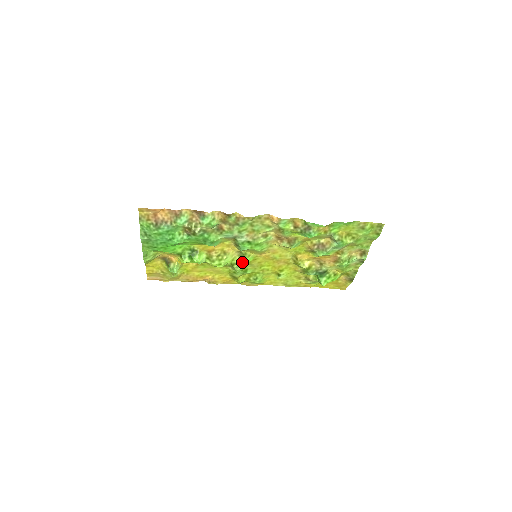
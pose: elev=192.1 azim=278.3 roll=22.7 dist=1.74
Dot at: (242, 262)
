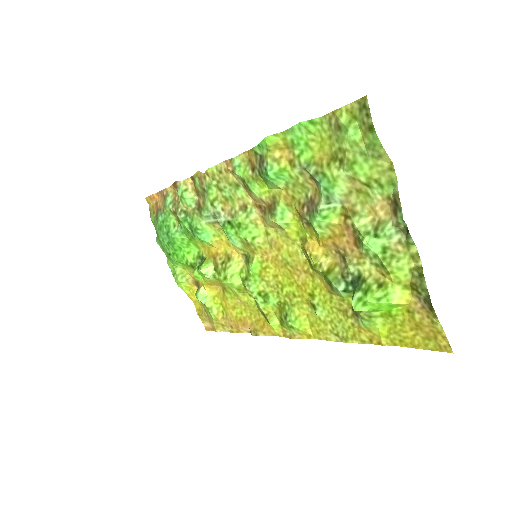
Dot at: (250, 273)
